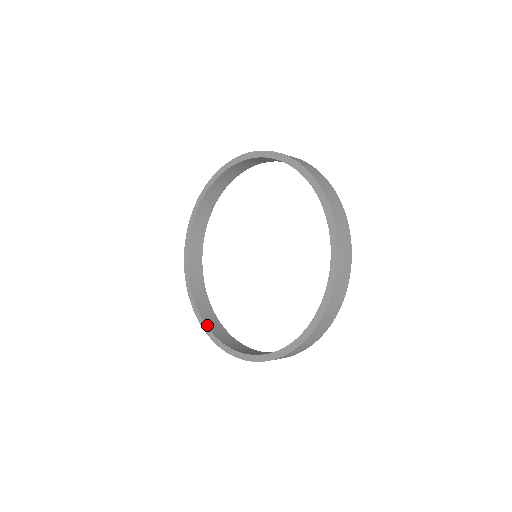
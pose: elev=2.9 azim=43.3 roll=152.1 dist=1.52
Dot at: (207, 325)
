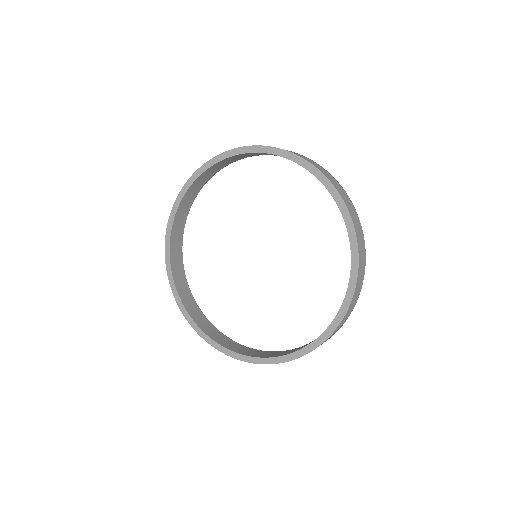
Dot at: (173, 276)
